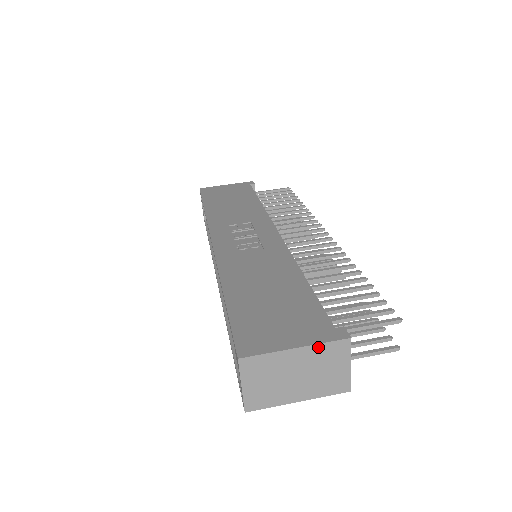
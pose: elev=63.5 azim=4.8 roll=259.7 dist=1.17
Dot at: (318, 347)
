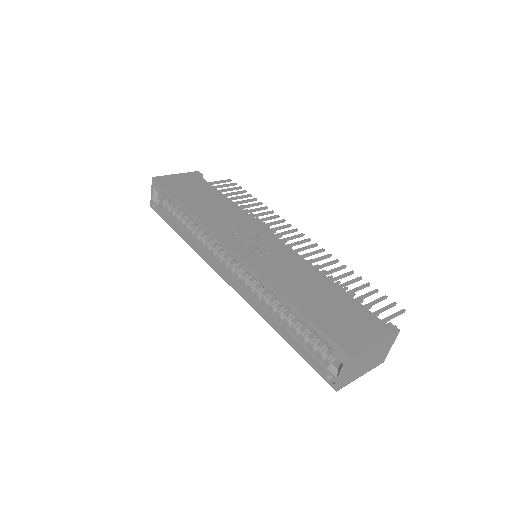
Dot at: (386, 340)
